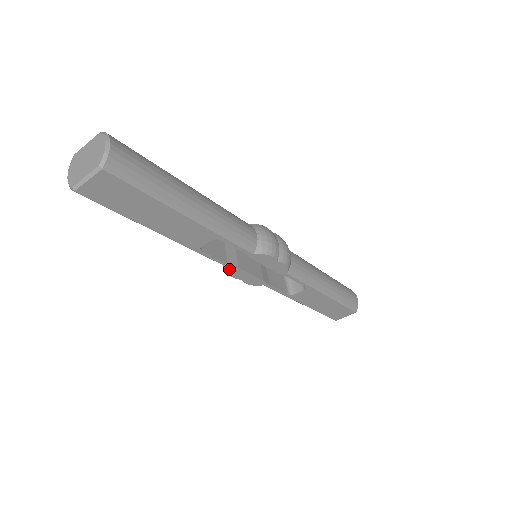
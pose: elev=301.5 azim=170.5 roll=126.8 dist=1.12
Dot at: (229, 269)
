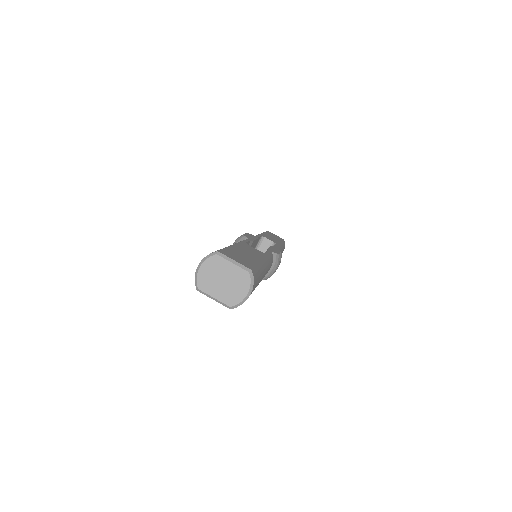
Dot at: occluded
